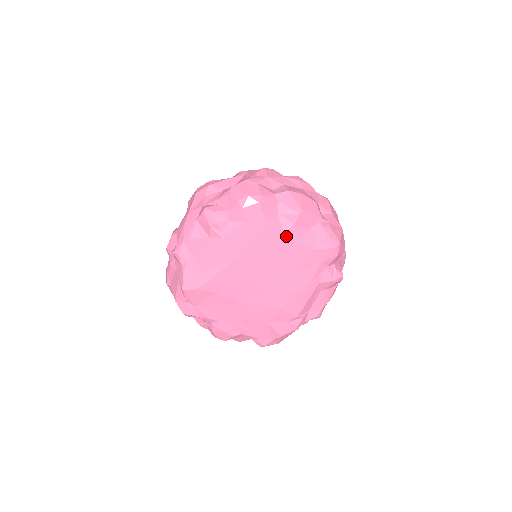
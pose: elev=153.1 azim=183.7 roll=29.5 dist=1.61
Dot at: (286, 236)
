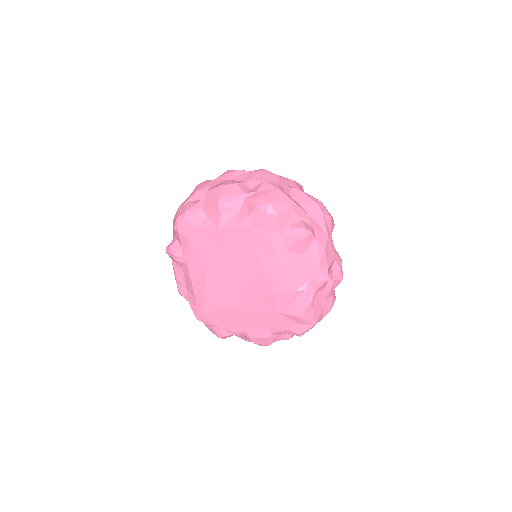
Dot at: (222, 230)
